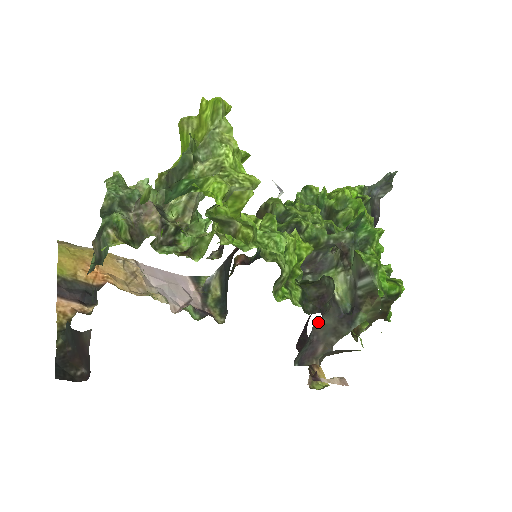
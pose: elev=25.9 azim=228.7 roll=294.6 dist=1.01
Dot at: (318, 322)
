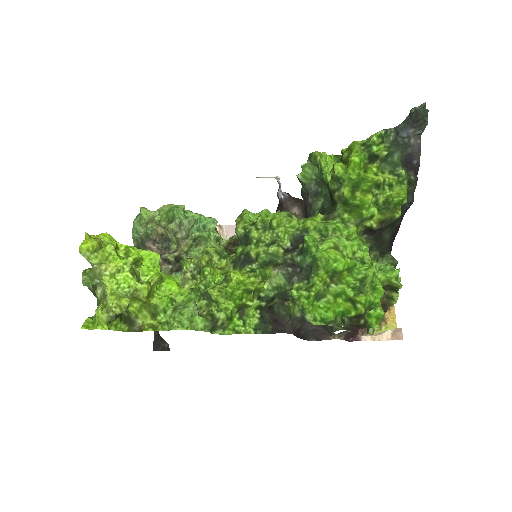
Dot at: occluded
